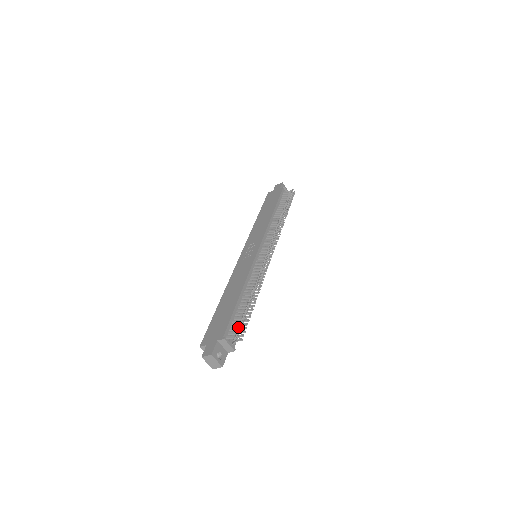
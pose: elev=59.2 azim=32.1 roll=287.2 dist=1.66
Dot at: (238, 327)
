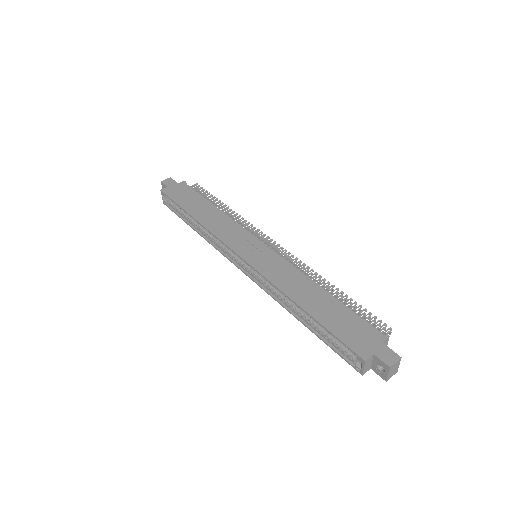
Dot at: occluded
